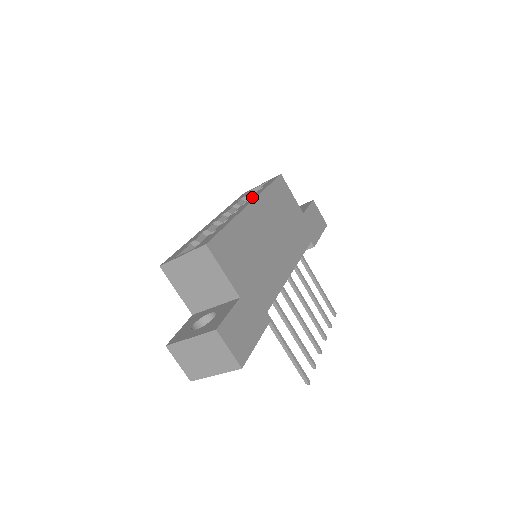
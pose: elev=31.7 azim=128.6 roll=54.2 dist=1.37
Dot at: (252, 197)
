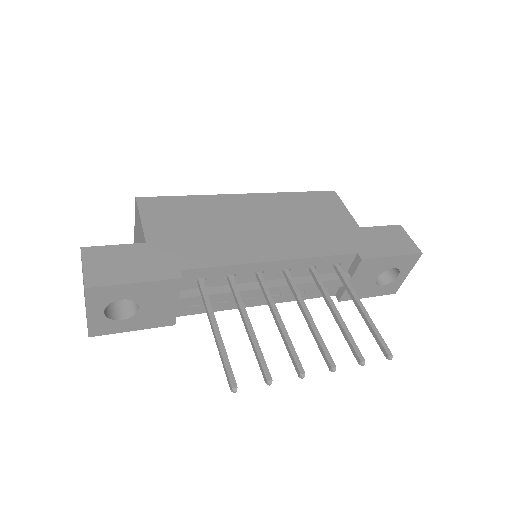
Dot at: occluded
